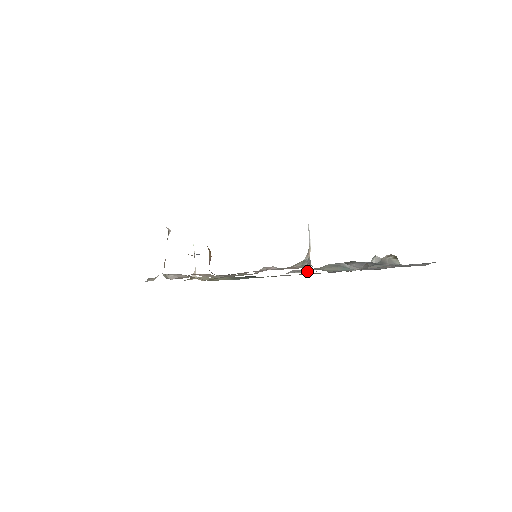
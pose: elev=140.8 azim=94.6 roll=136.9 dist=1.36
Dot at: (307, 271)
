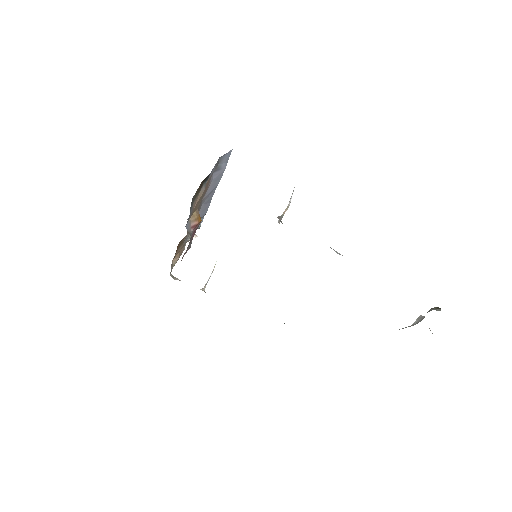
Dot at: occluded
